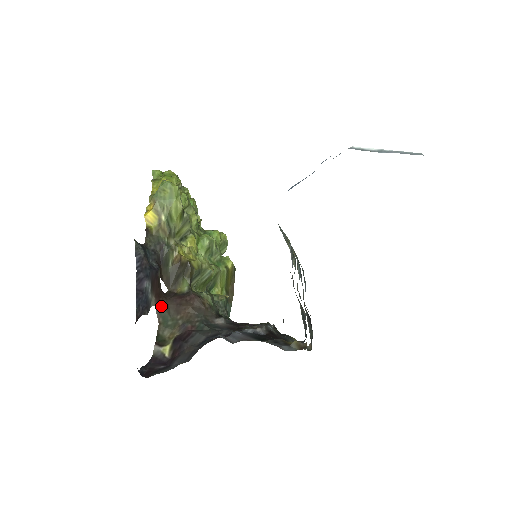
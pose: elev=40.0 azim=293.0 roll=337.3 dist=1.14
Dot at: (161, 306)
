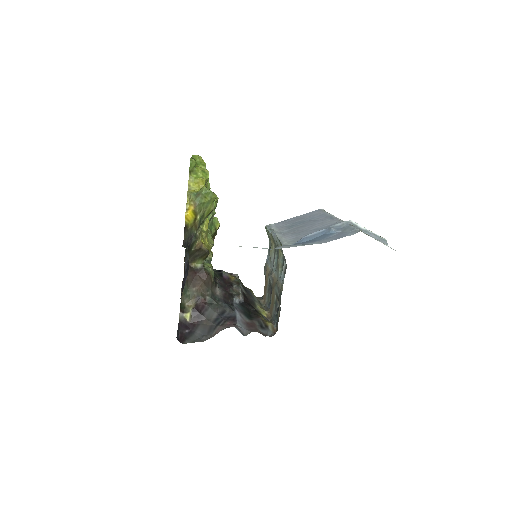
Dot at: occluded
